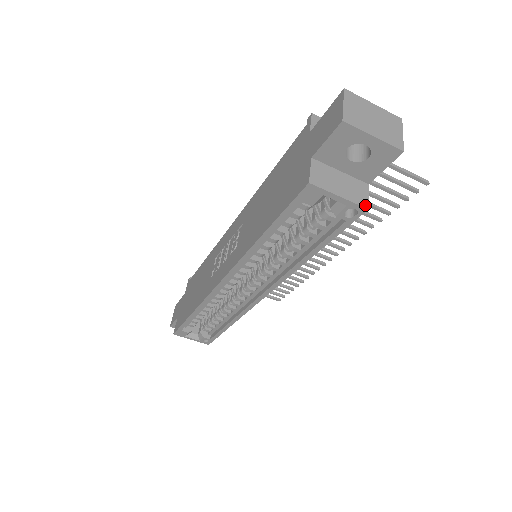
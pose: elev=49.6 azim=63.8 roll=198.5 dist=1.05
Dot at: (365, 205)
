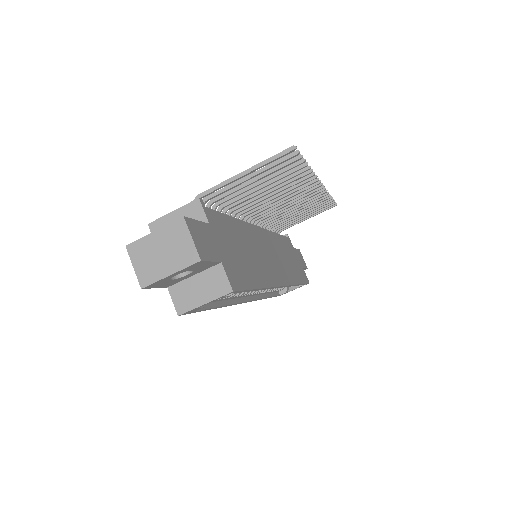
Dot at: (228, 290)
